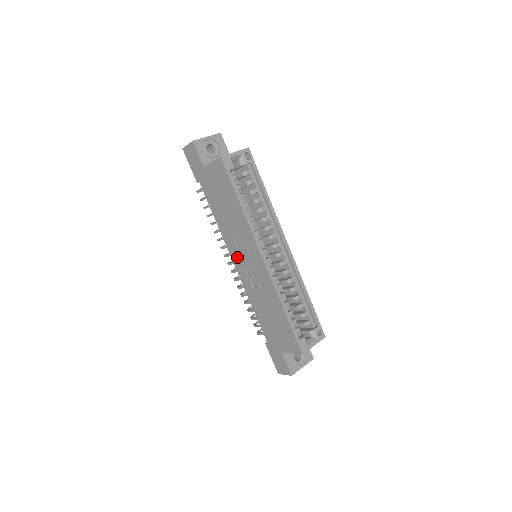
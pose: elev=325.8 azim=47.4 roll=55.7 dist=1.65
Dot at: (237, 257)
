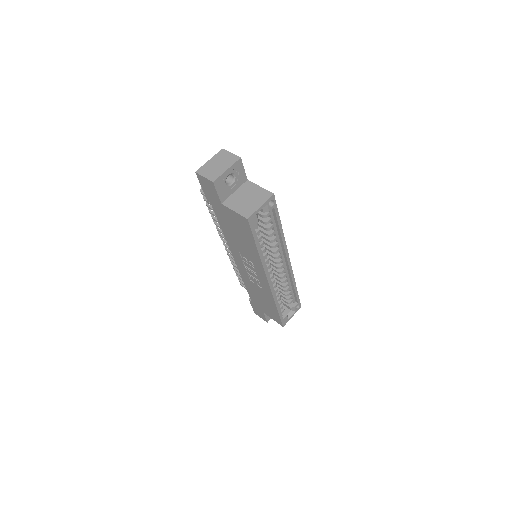
Dot at: (239, 260)
